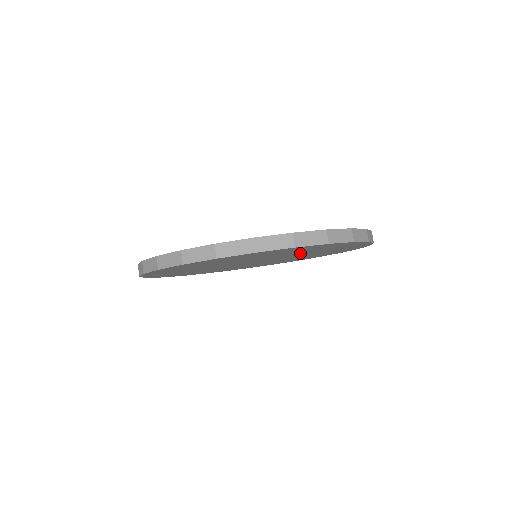
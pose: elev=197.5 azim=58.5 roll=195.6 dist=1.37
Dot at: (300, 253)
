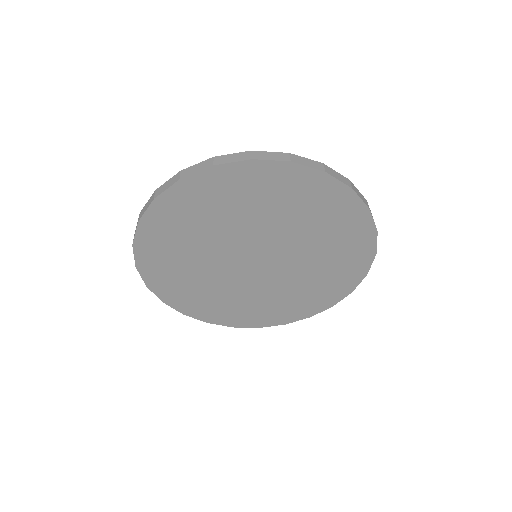
Dot at: (305, 271)
